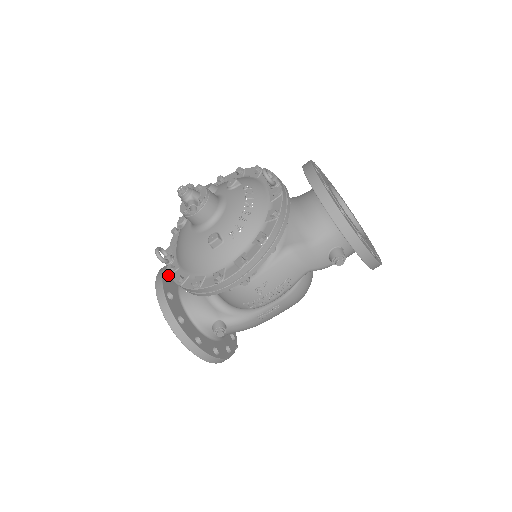
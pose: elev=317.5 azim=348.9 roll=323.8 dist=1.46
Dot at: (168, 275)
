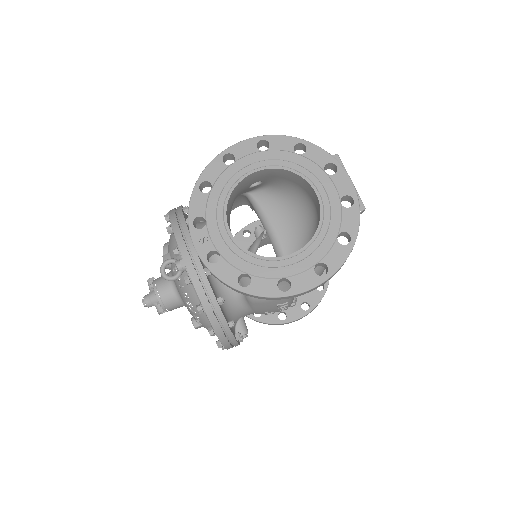
Dot at: occluded
